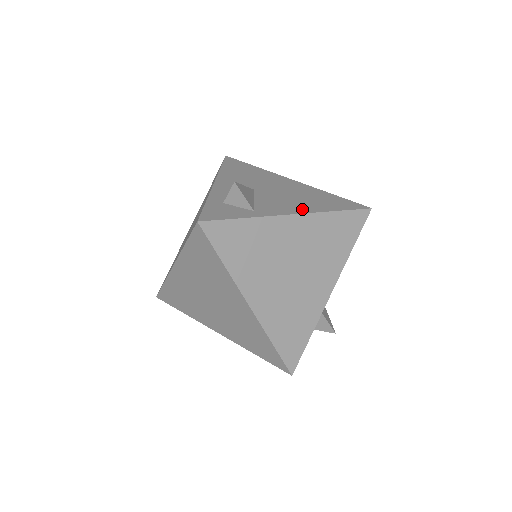
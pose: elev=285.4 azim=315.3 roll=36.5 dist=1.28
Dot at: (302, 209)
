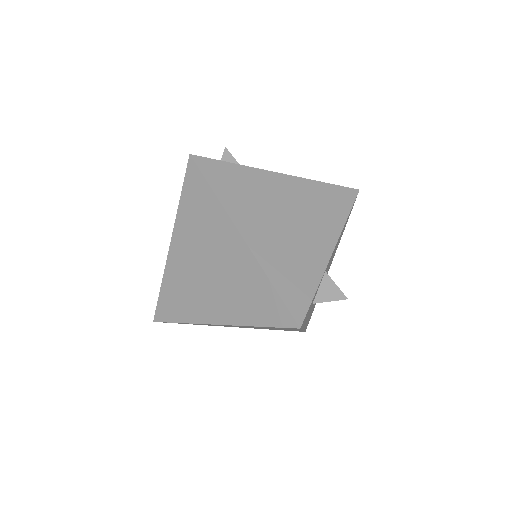
Dot at: occluded
